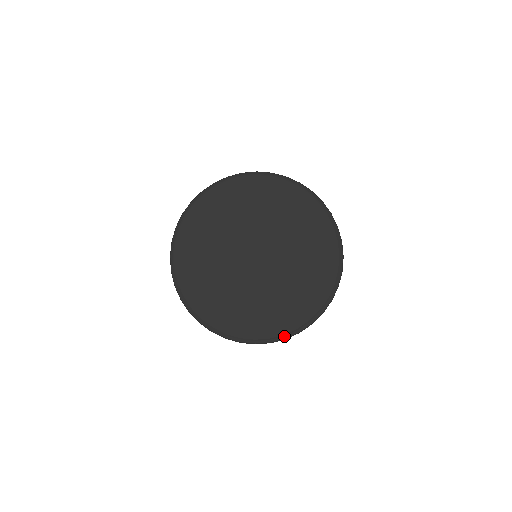
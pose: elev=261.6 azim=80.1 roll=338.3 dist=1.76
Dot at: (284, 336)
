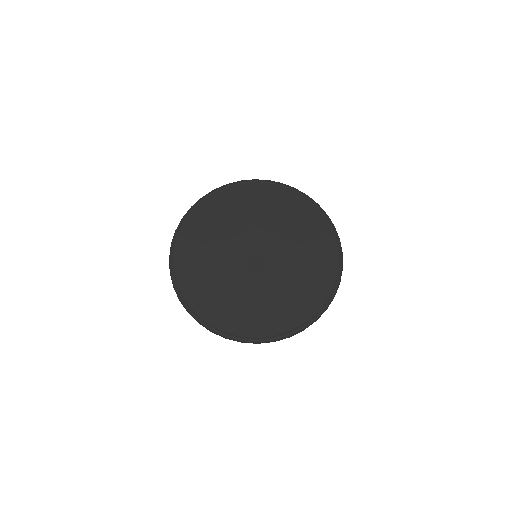
Dot at: (332, 295)
